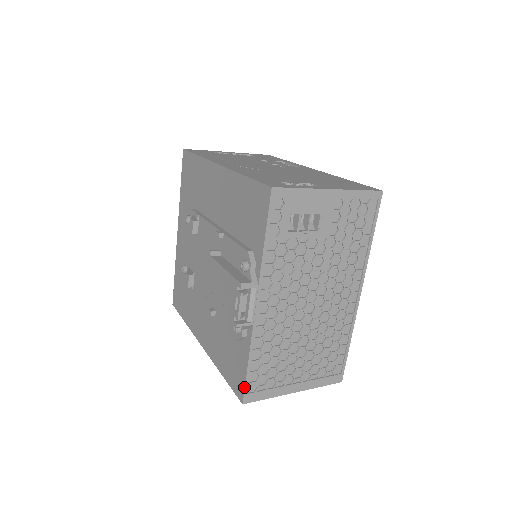
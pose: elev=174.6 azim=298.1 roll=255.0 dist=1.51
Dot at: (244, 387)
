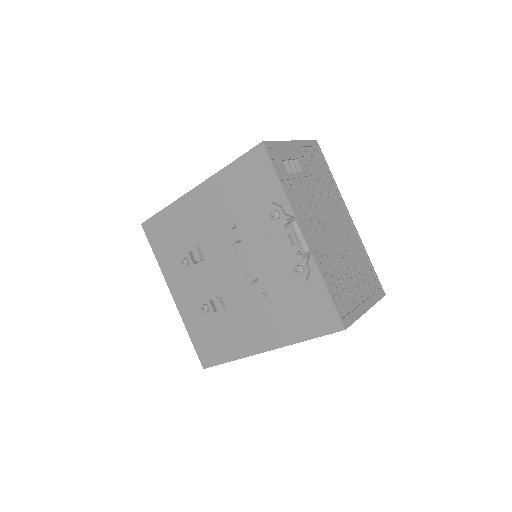
Dot at: (337, 313)
